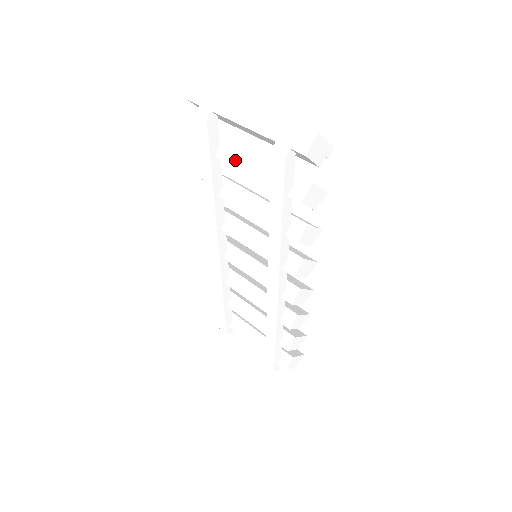
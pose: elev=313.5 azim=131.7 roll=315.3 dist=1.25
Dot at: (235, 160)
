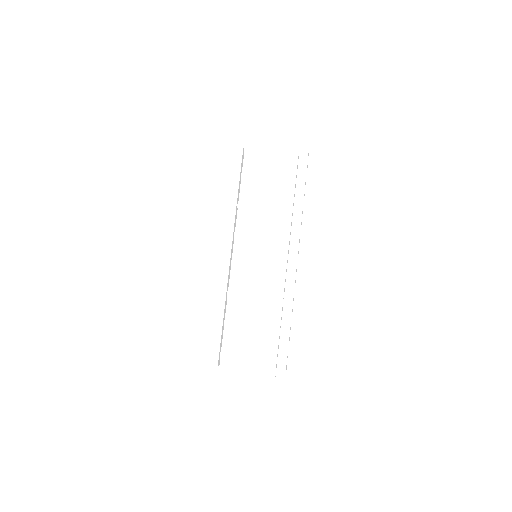
Dot at: (255, 174)
